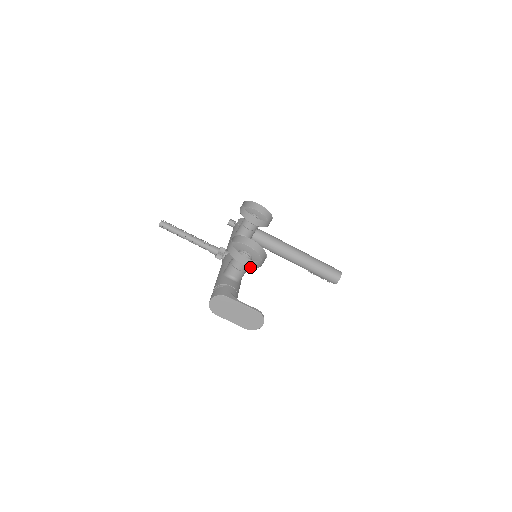
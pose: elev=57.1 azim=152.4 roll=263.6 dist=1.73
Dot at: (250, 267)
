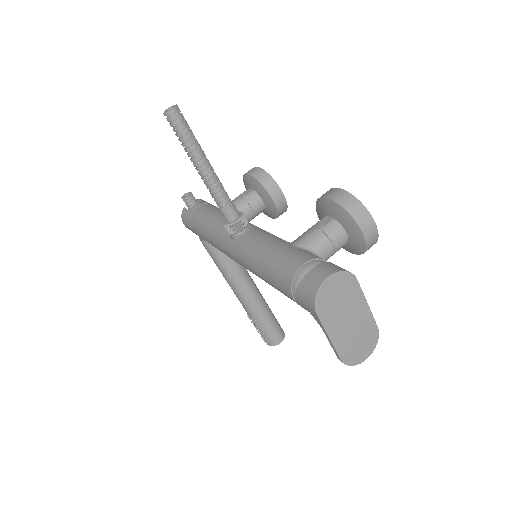
Dot at: (367, 245)
